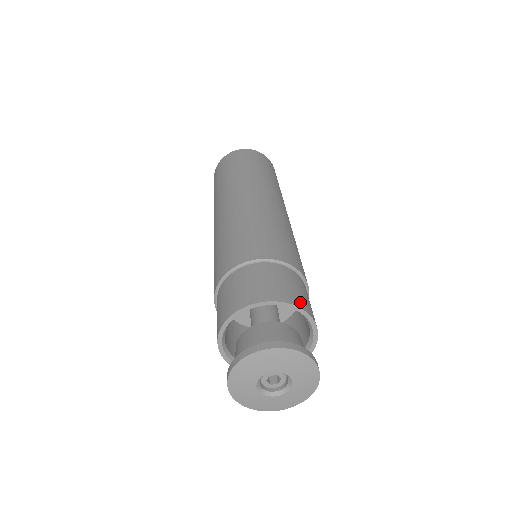
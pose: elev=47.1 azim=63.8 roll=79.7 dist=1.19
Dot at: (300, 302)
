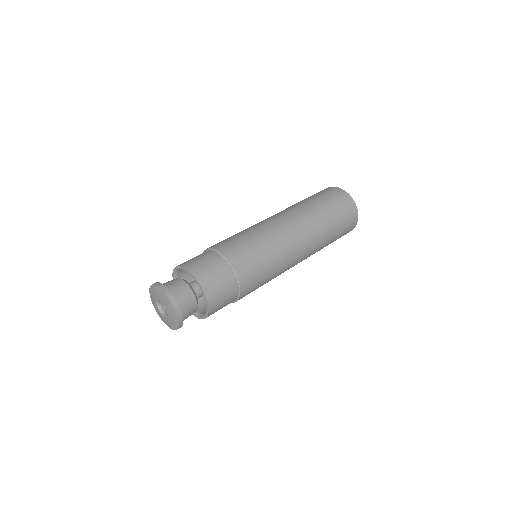
Dot at: (213, 302)
